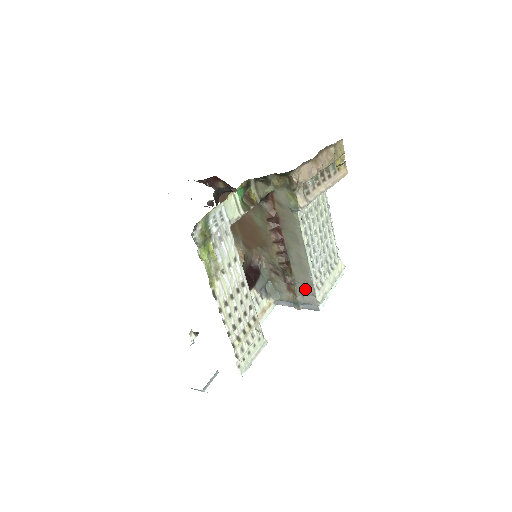
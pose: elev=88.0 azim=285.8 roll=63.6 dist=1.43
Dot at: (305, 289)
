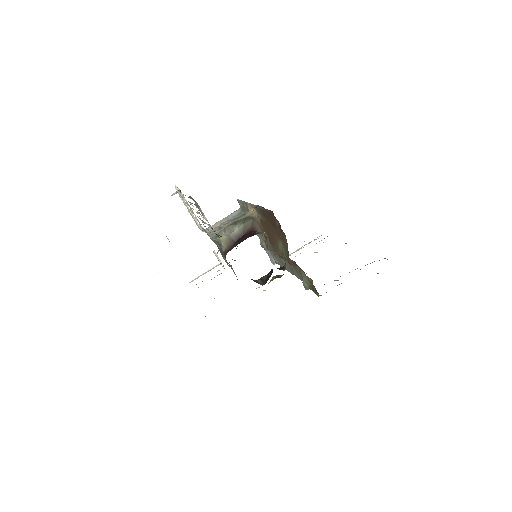
Dot at: (274, 257)
